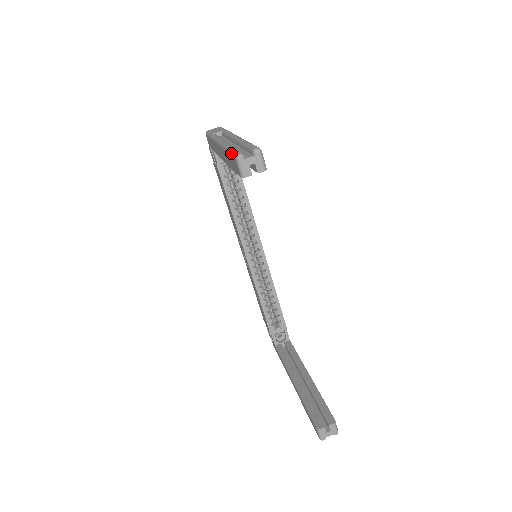
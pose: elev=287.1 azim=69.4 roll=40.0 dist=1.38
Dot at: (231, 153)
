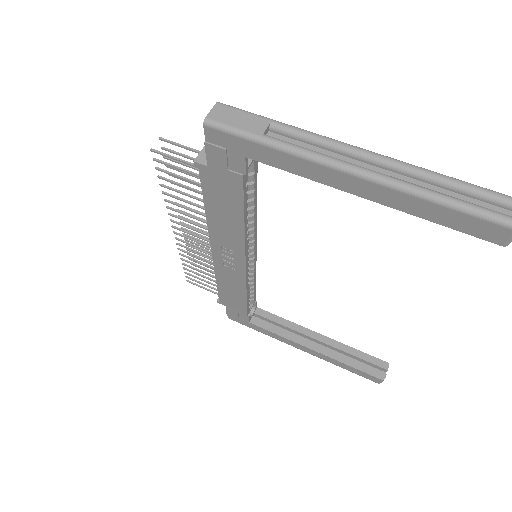
Dot at: (483, 216)
